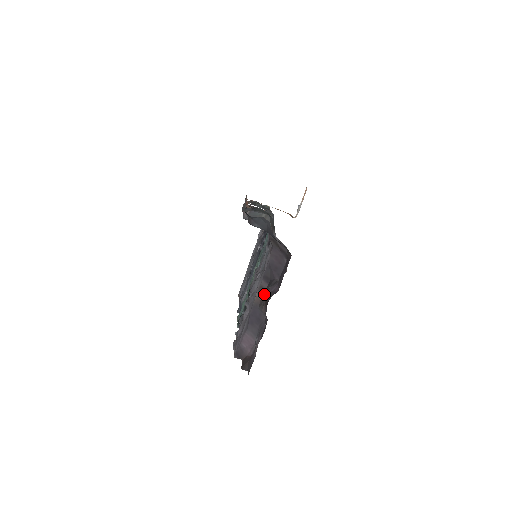
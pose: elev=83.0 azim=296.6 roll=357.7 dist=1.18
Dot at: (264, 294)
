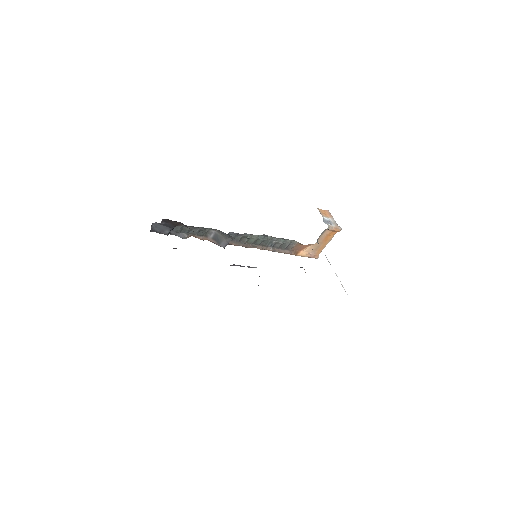
Dot at: occluded
